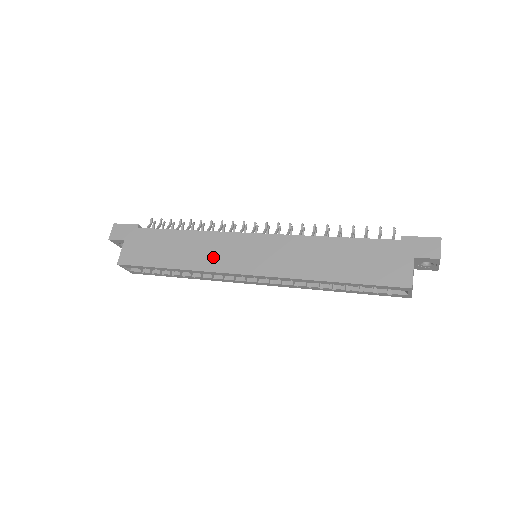
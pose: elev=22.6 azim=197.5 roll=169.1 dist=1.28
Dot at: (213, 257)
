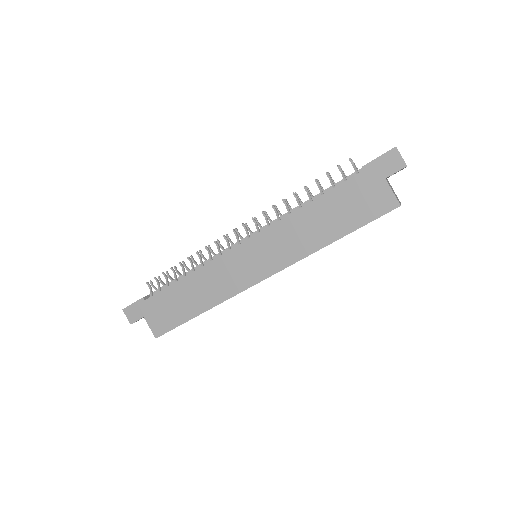
Dot at: (226, 284)
